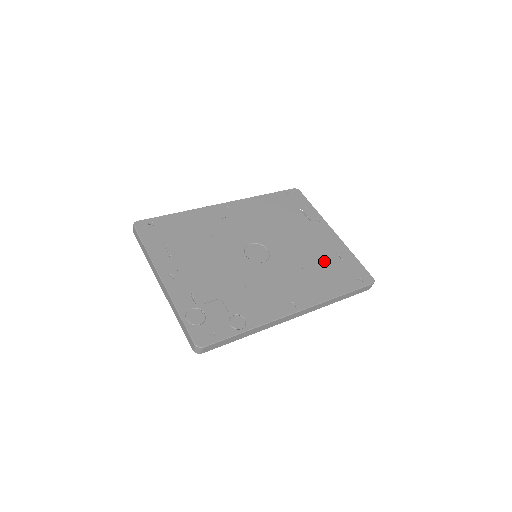
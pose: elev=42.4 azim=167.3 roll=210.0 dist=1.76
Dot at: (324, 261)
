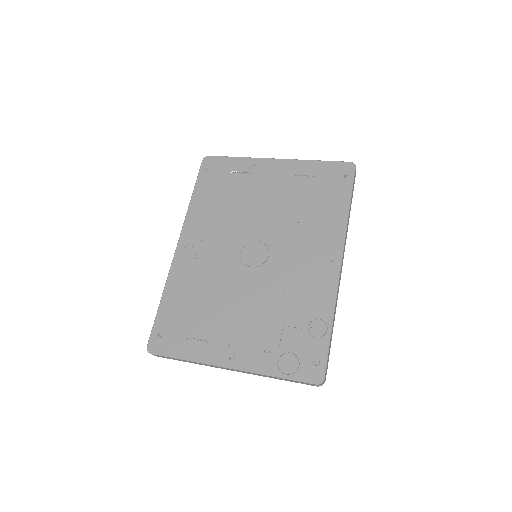
Dot at: (303, 195)
